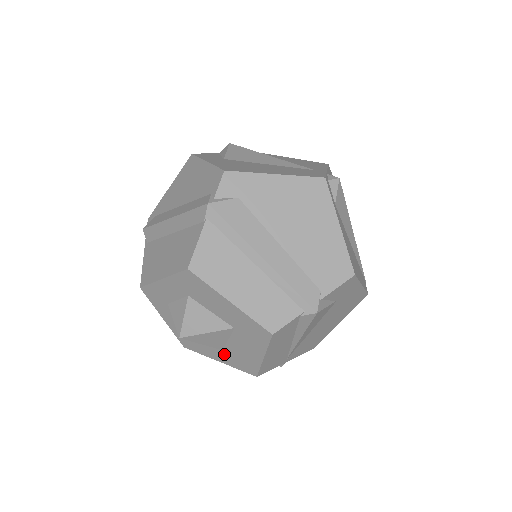
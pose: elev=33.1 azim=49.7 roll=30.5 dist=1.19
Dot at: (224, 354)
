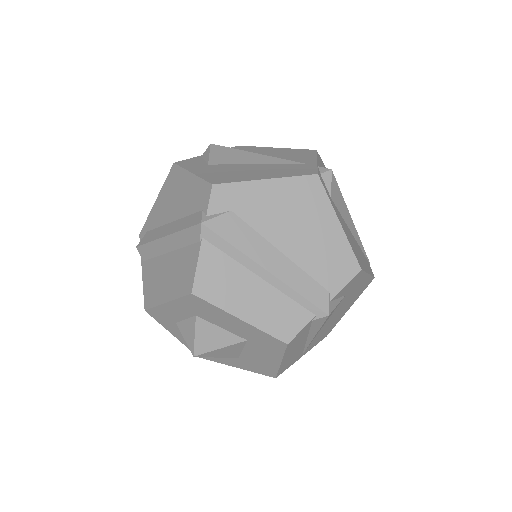
Dot at: (240, 361)
